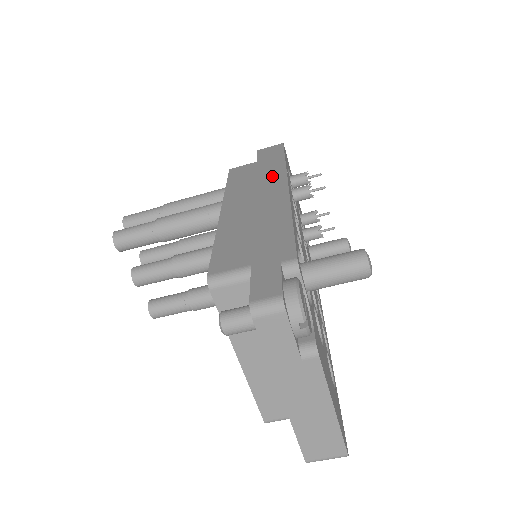
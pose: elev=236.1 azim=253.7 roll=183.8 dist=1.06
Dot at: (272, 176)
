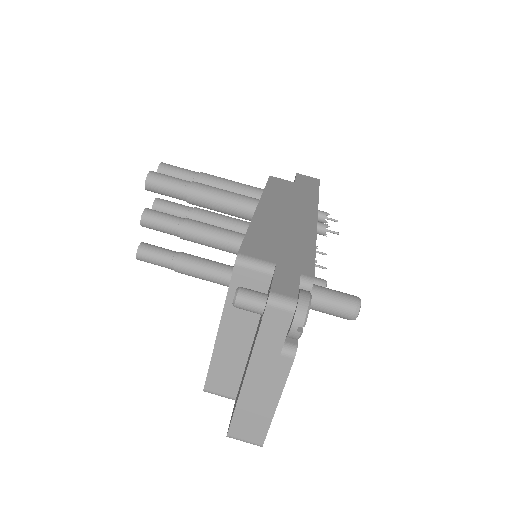
Dot at: (306, 202)
